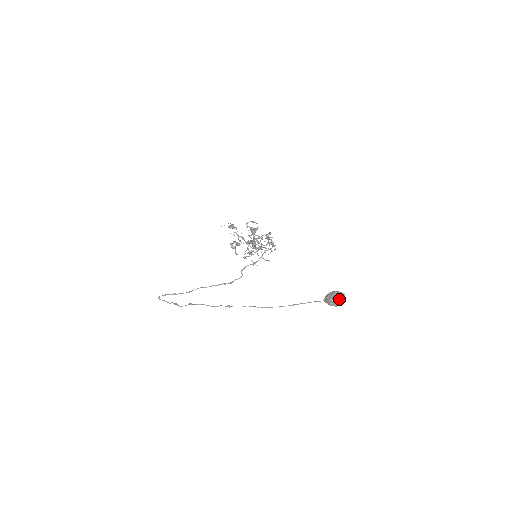
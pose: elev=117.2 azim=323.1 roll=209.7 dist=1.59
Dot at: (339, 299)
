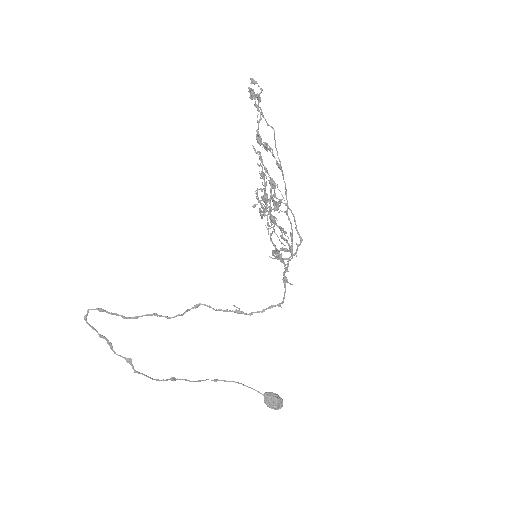
Dot at: (275, 408)
